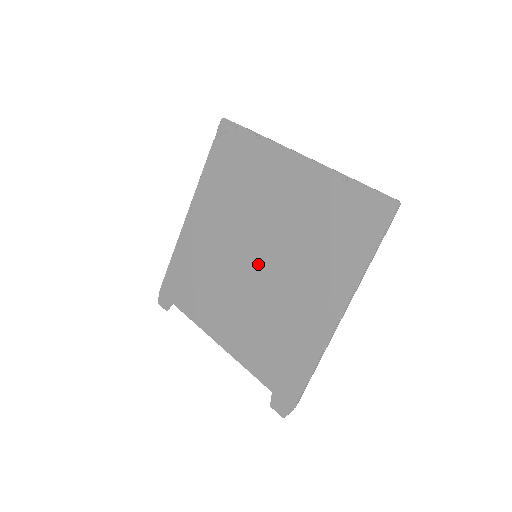
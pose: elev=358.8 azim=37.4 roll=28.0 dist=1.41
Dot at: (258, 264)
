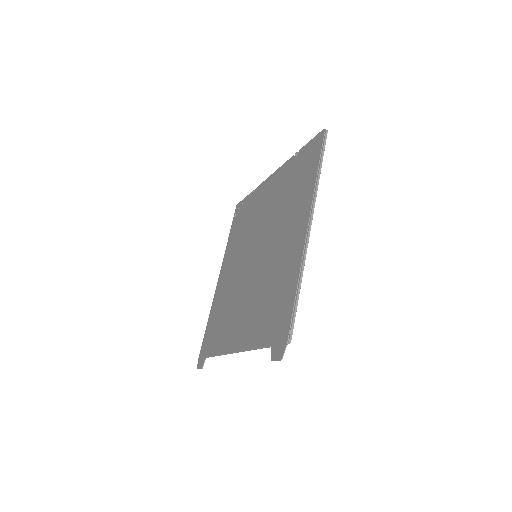
Dot at: (257, 258)
